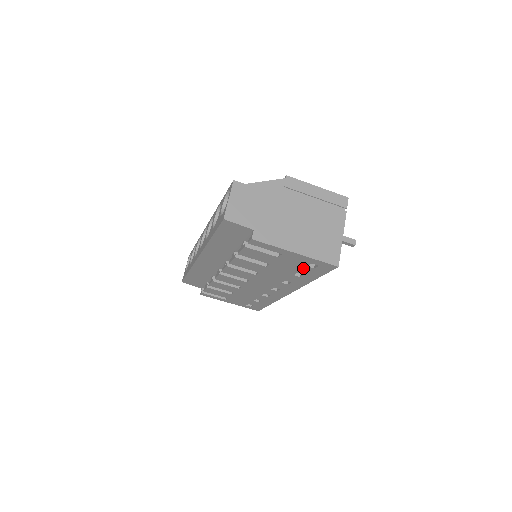
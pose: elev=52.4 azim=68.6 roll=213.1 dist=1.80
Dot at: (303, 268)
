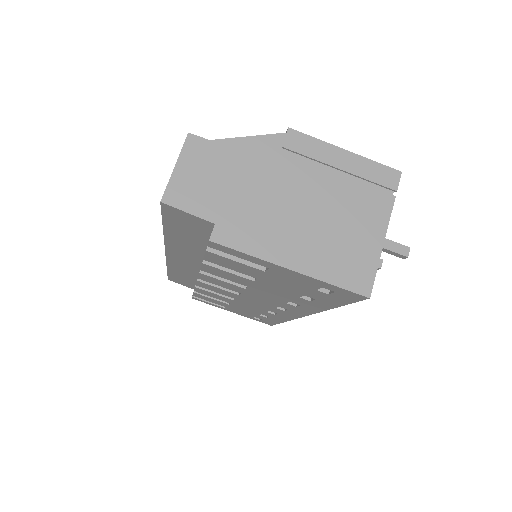
Dot at: (311, 291)
